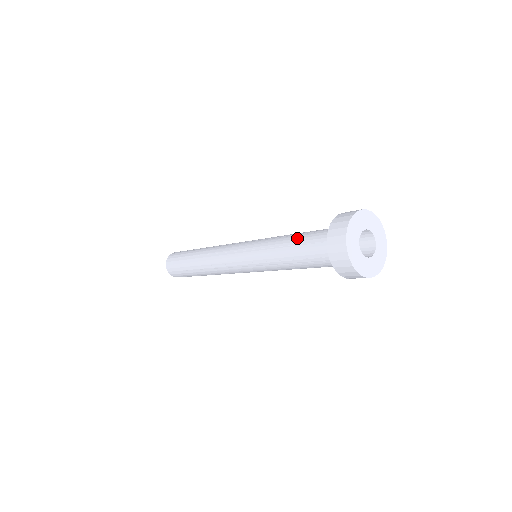
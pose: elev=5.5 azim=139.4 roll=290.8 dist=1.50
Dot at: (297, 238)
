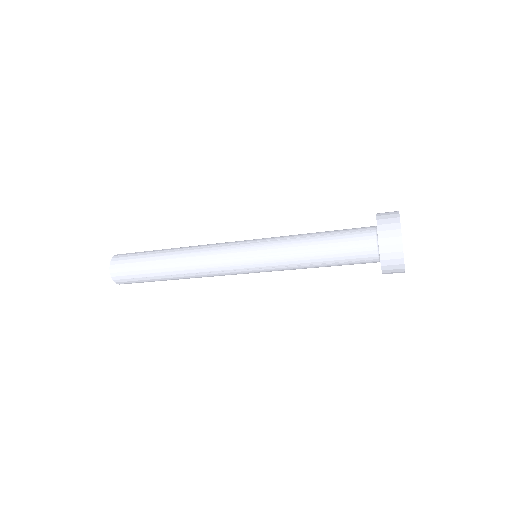
Dot at: (327, 231)
